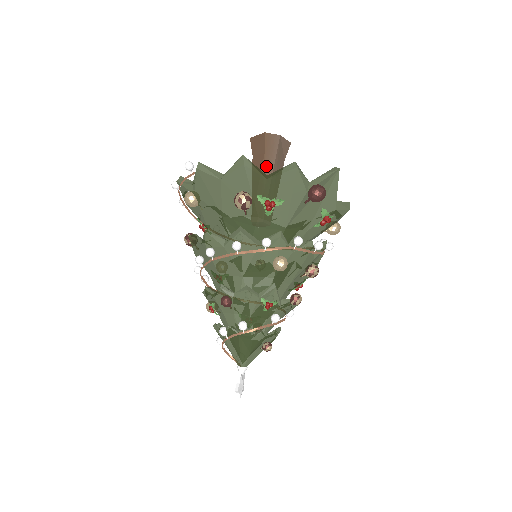
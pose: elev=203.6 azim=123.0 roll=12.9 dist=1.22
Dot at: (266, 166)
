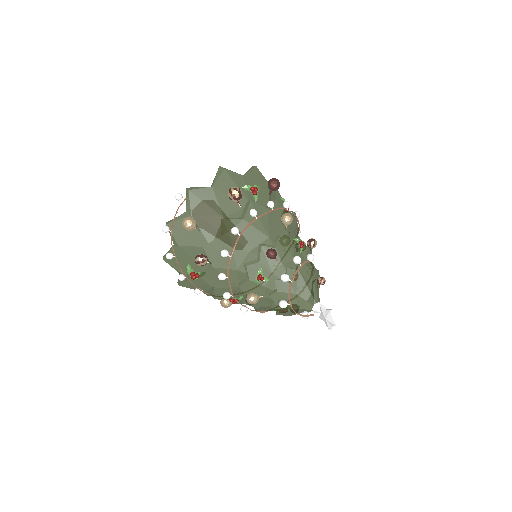
Dot at: occluded
